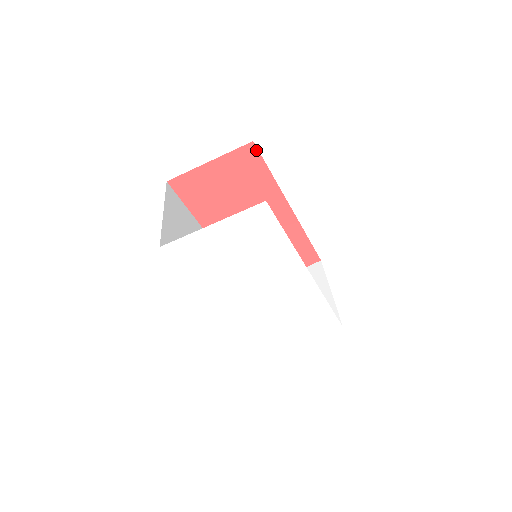
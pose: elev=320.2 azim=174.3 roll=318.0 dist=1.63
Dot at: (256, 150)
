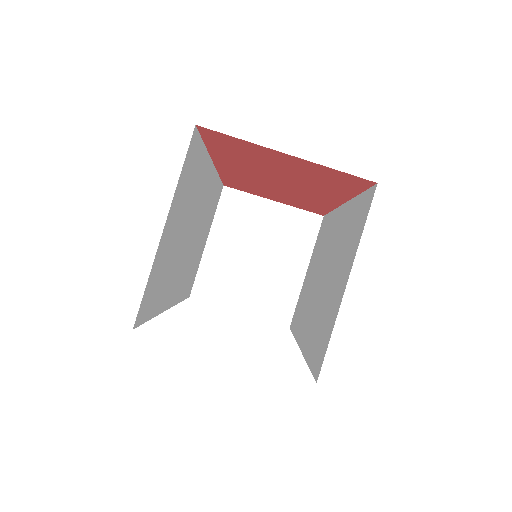
Dot at: (369, 184)
